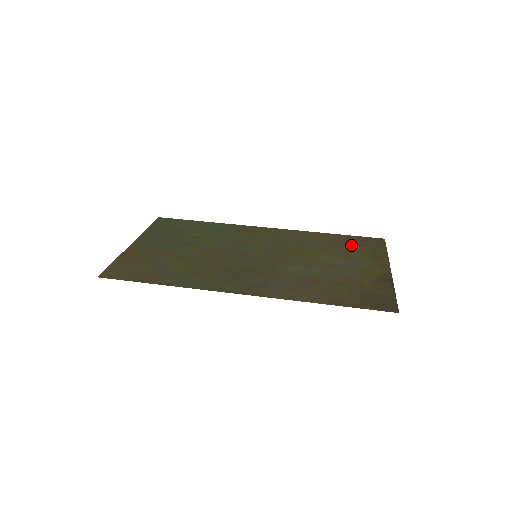
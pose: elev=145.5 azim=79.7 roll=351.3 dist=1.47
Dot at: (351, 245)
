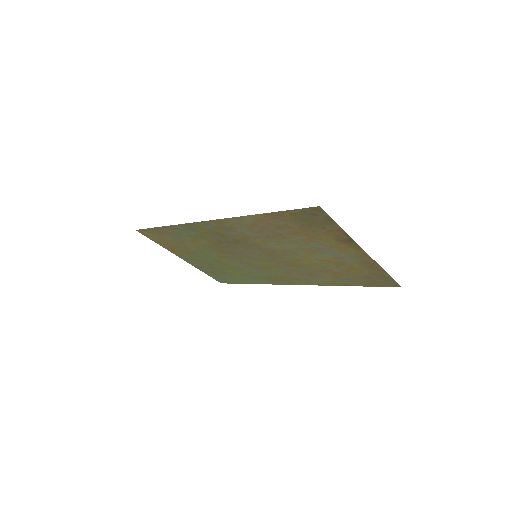
Dot at: (355, 275)
